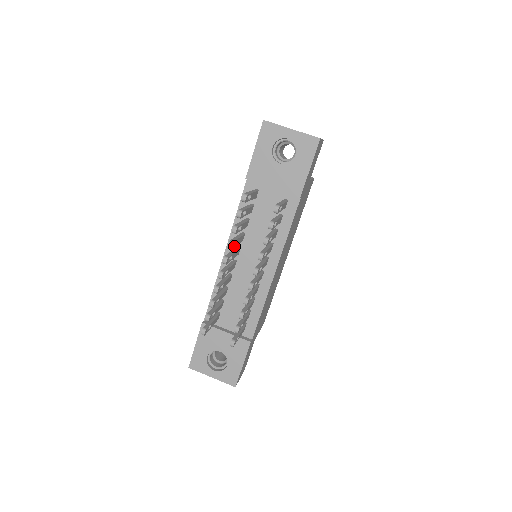
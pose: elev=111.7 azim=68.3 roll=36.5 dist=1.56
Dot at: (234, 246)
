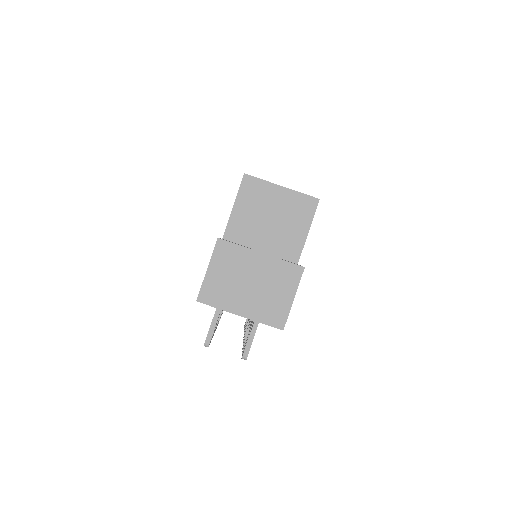
Dot at: occluded
